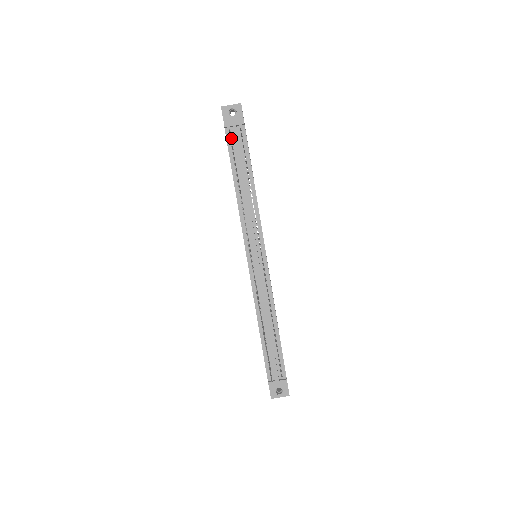
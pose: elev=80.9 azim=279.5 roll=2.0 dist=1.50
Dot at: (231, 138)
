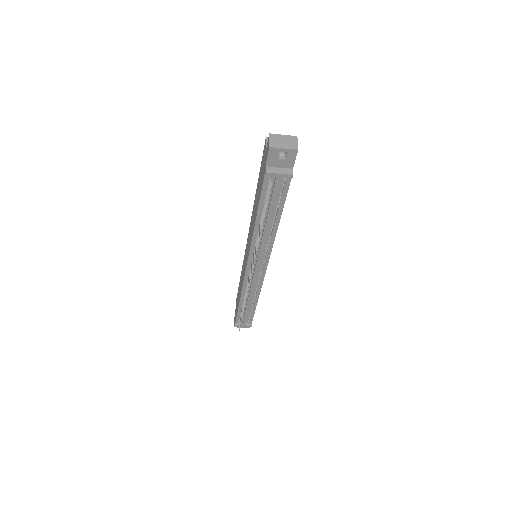
Dot at: (269, 180)
